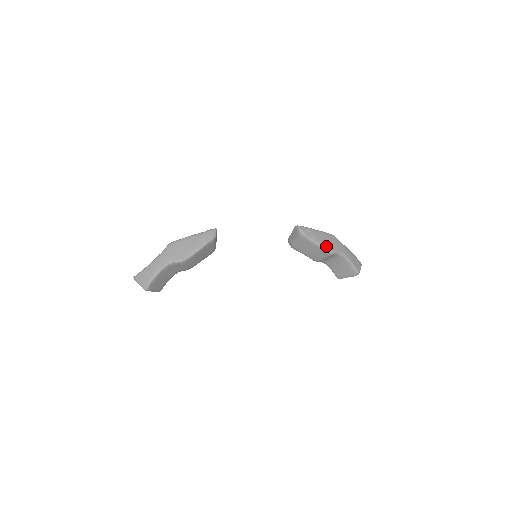
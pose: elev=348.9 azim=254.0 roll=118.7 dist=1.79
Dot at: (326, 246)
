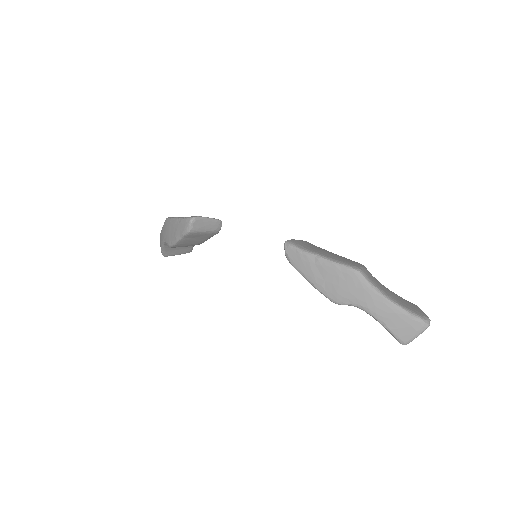
Dot at: (325, 290)
